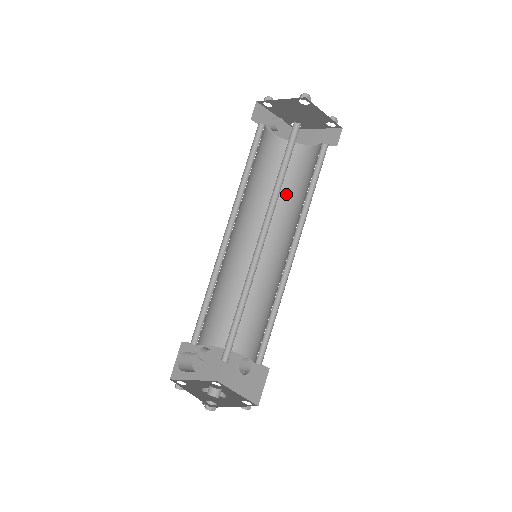
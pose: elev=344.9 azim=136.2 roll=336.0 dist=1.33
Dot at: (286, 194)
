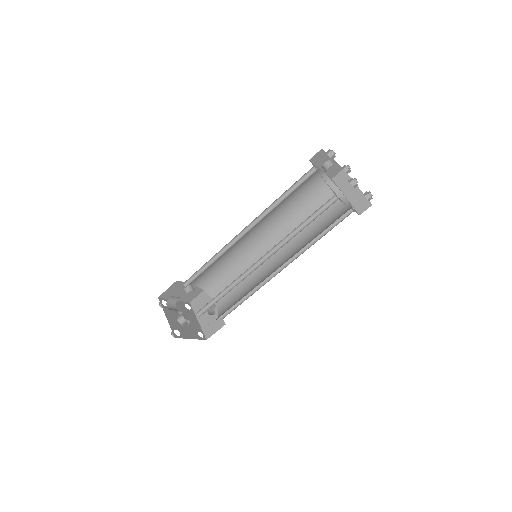
Dot at: (305, 218)
